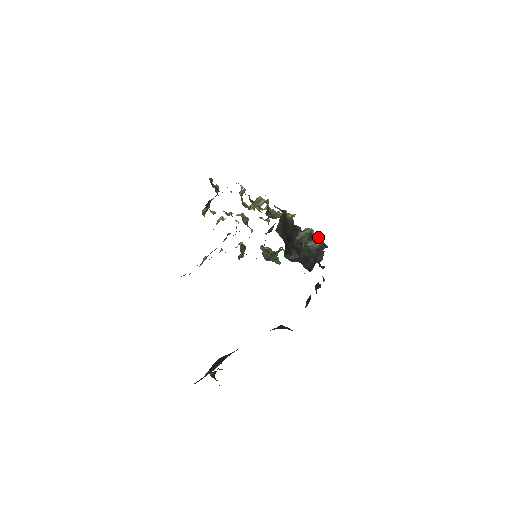
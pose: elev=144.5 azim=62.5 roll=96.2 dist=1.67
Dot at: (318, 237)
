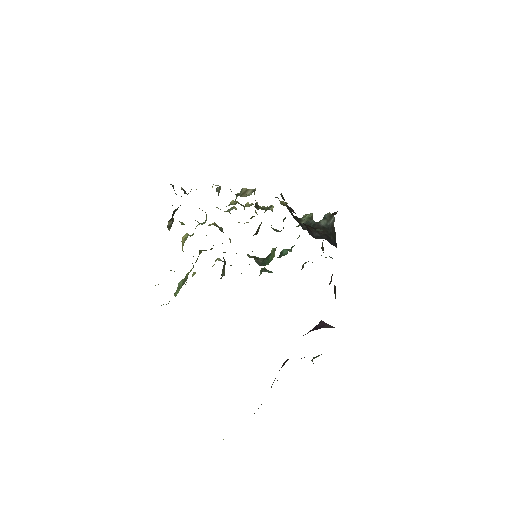
Dot at: (328, 215)
